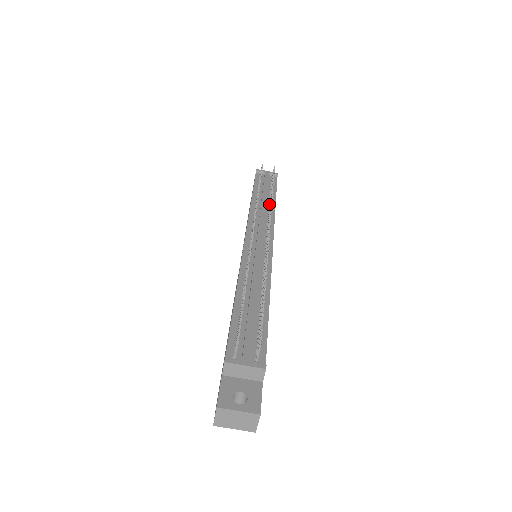
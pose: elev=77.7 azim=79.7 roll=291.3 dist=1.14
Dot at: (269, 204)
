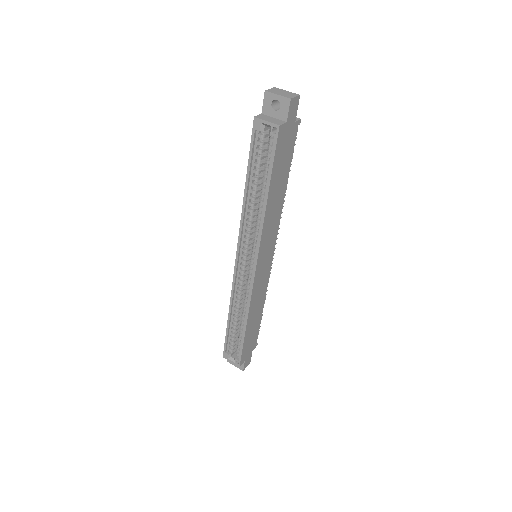
Dot at: occluded
